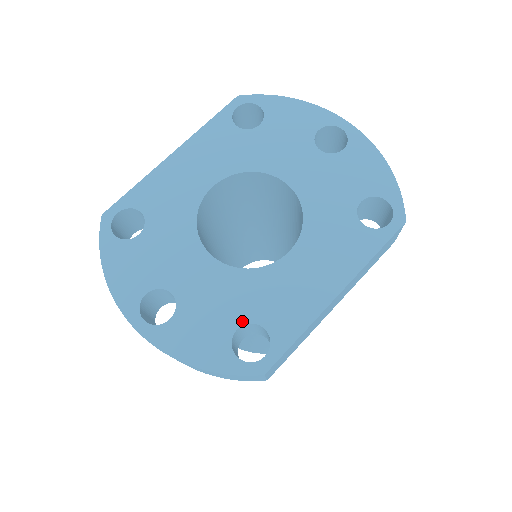
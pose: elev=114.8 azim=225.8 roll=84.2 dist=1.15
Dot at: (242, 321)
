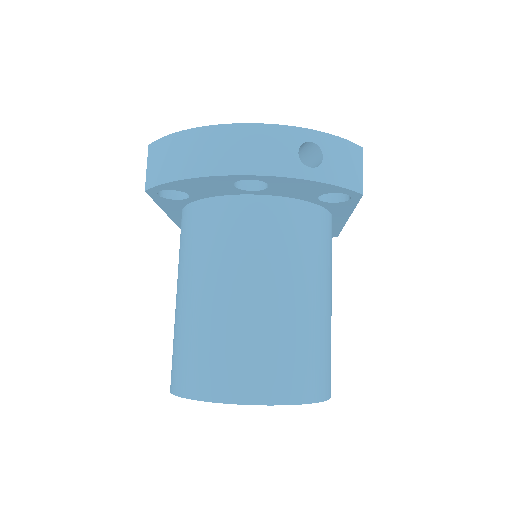
Dot at: occluded
